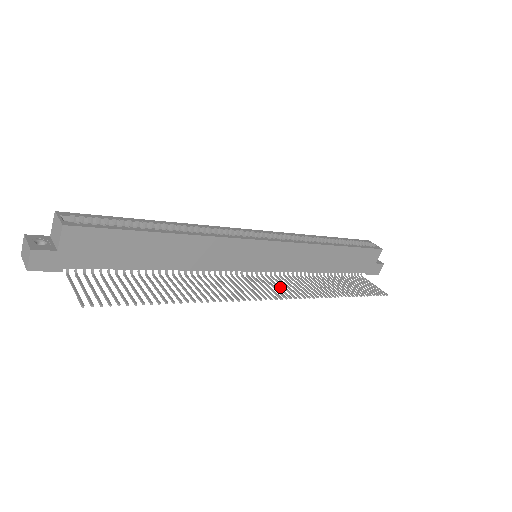
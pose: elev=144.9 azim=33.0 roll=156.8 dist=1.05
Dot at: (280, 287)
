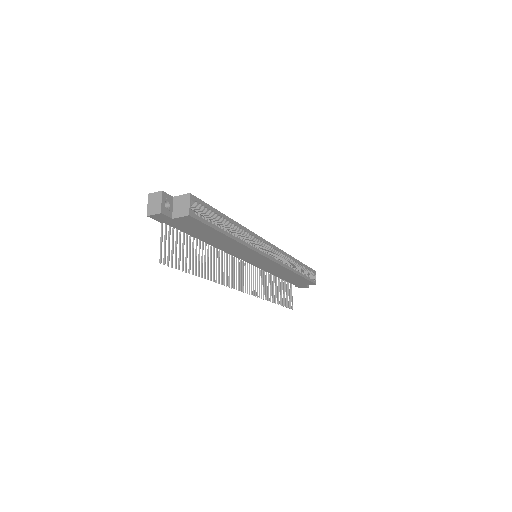
Dot at: occluded
